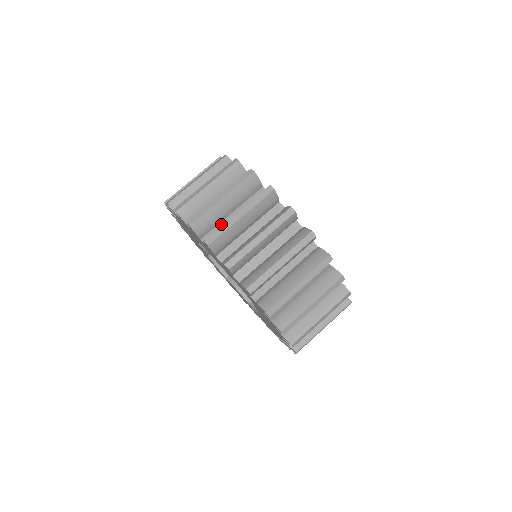
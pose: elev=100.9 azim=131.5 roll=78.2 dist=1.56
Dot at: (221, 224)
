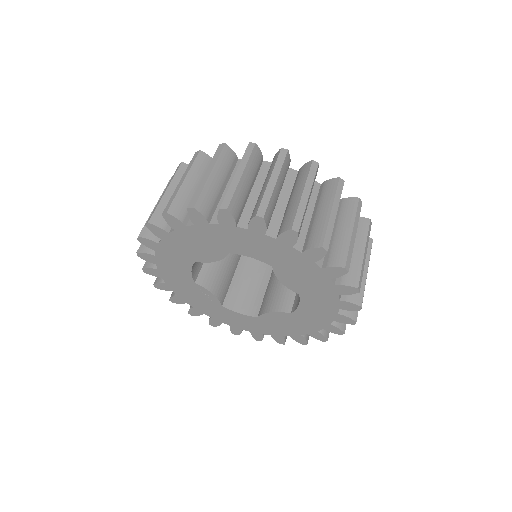
Dot at: occluded
